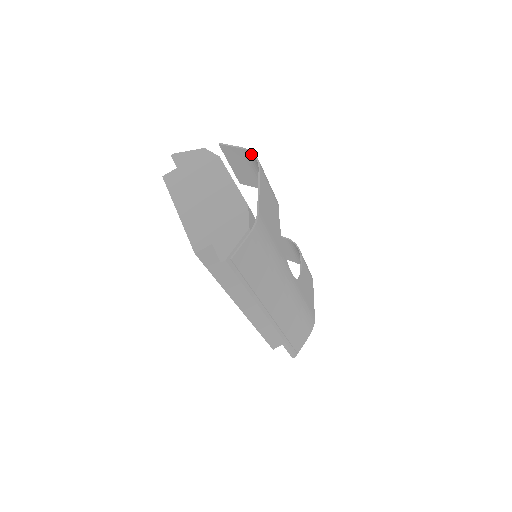
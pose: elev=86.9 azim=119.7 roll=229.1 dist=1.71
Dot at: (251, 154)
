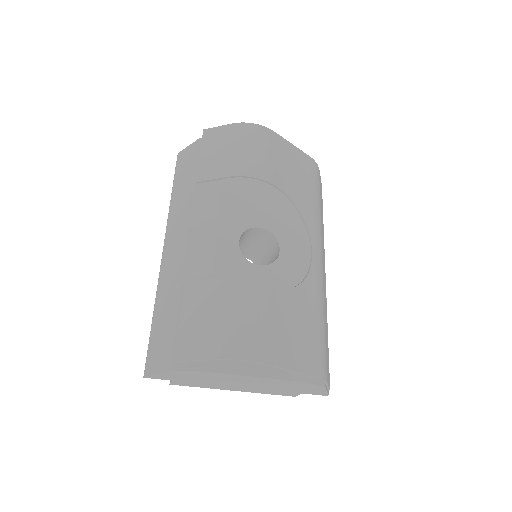
Dot at: (233, 357)
